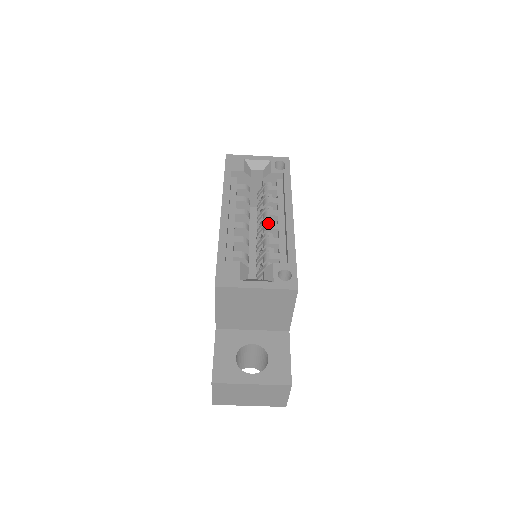
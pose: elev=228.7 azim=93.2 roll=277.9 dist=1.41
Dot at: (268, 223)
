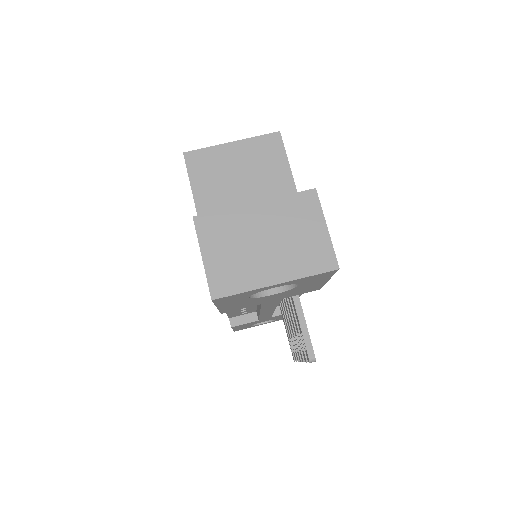
Dot at: occluded
